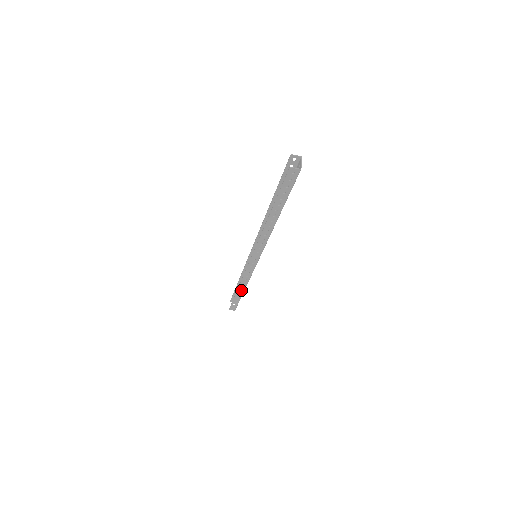
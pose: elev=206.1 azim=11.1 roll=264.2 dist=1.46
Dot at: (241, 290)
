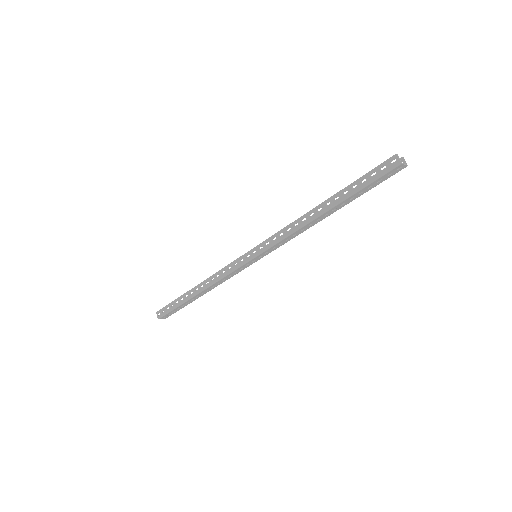
Dot at: (197, 290)
